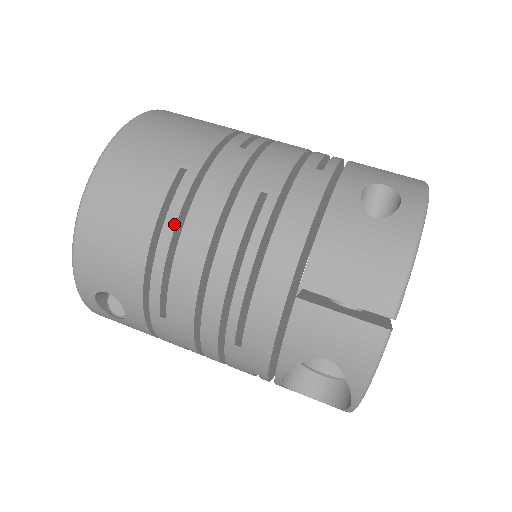
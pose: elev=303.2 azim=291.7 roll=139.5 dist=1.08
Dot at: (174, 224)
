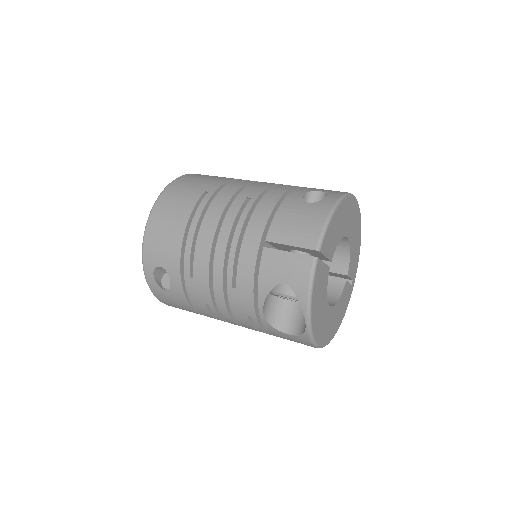
Dot at: (199, 218)
